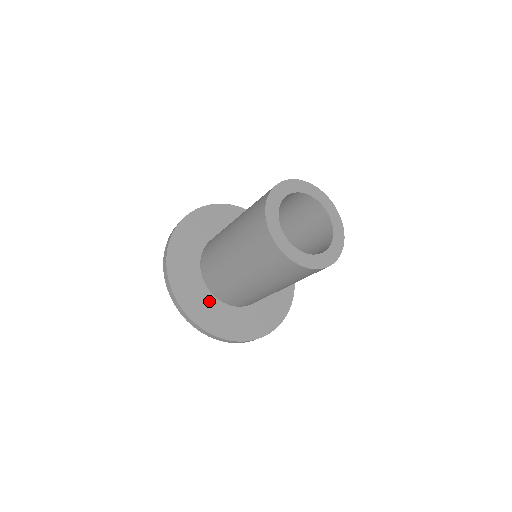
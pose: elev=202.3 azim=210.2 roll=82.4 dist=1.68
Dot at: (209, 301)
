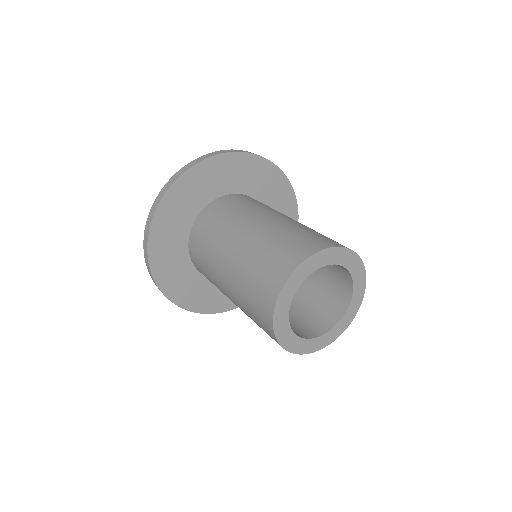
Dot at: occluded
